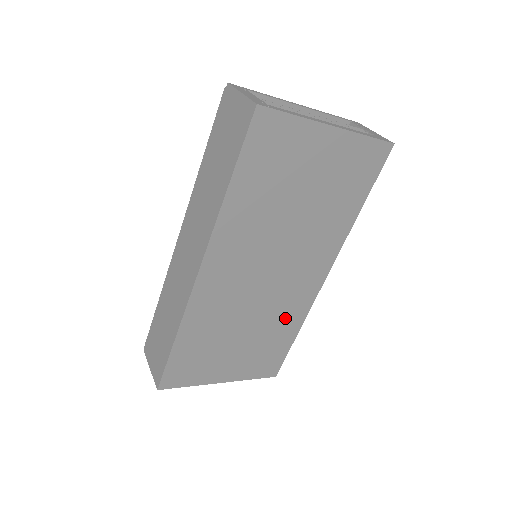
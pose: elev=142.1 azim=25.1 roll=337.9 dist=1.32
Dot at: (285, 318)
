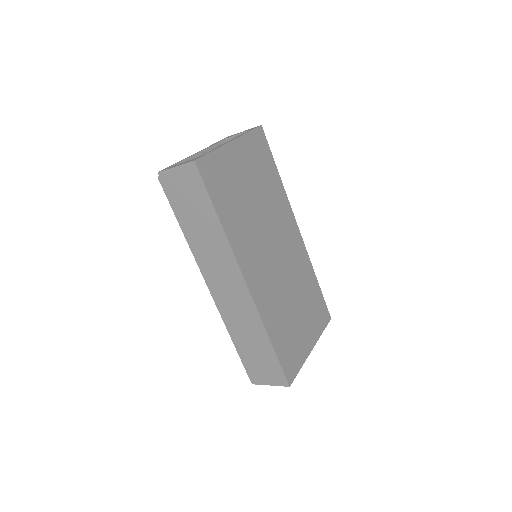
Dot at: (304, 275)
